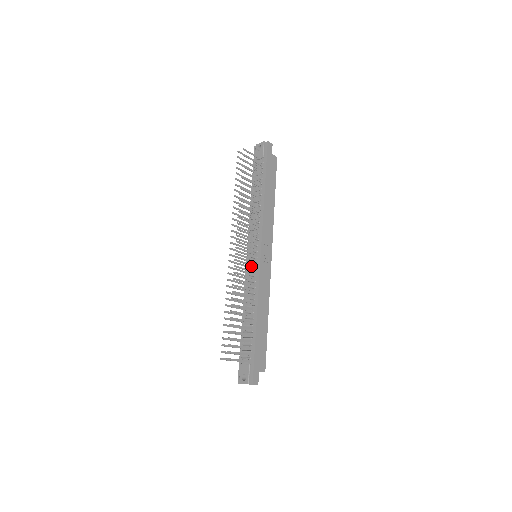
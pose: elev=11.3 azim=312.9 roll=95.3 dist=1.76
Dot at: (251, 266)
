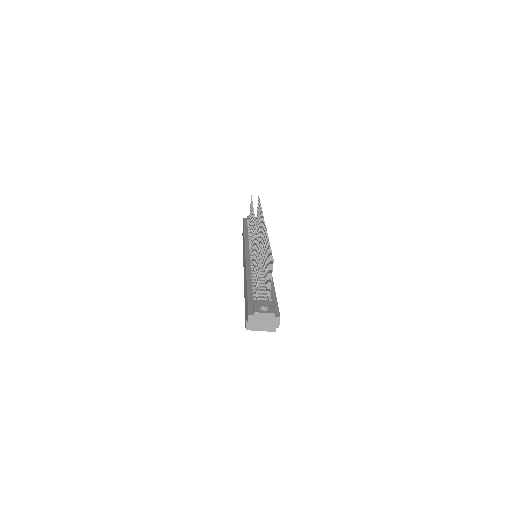
Dot at: occluded
